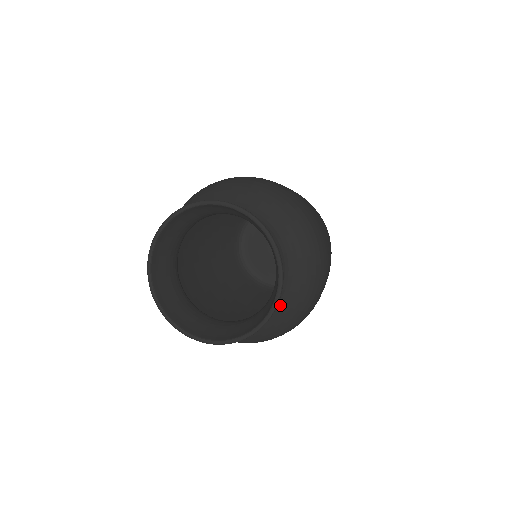
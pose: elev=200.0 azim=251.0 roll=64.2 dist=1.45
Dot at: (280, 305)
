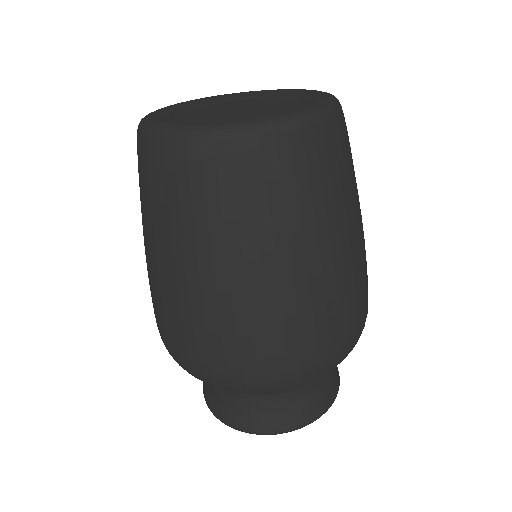
Dot at: occluded
